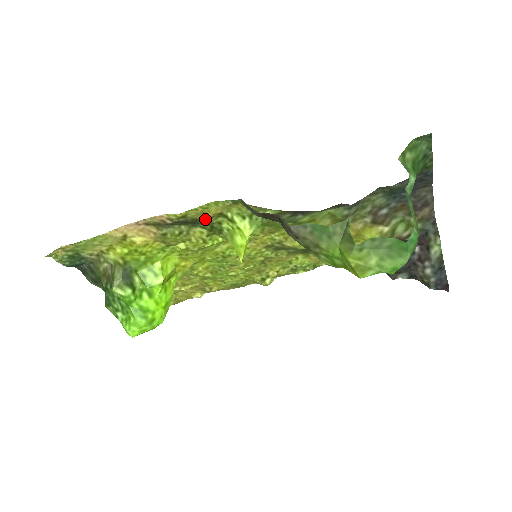
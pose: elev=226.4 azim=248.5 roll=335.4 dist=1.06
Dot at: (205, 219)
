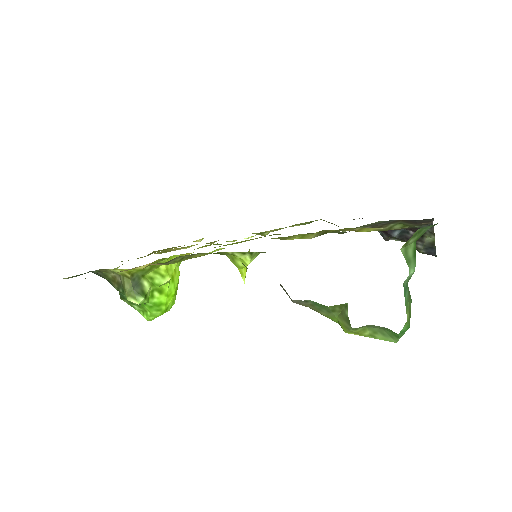
Dot at: occluded
